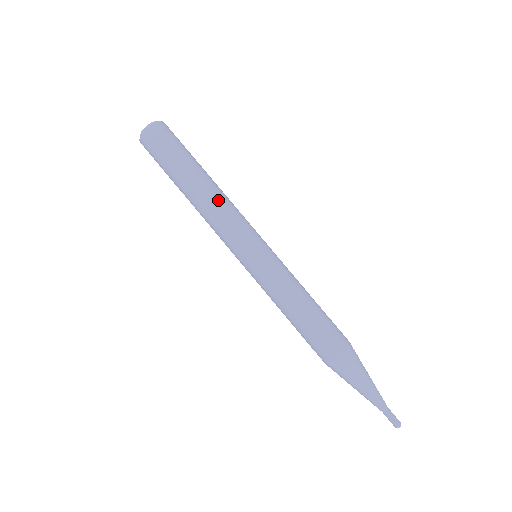
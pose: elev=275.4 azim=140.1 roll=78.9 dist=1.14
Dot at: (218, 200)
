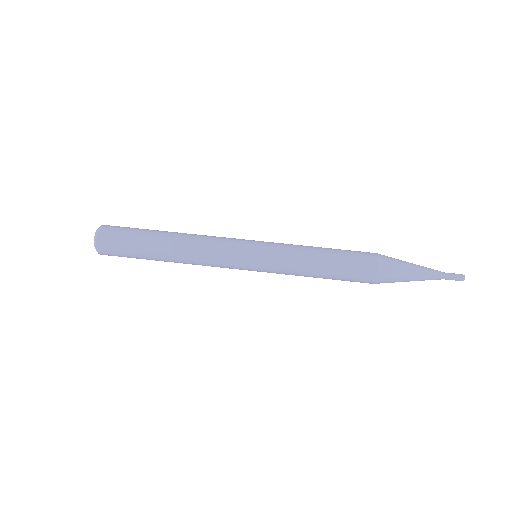
Dot at: (196, 235)
